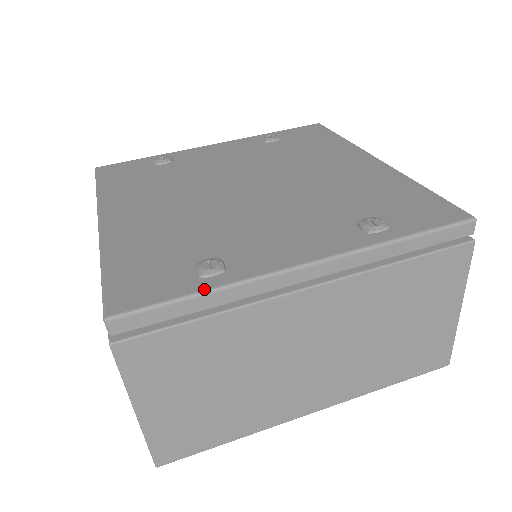
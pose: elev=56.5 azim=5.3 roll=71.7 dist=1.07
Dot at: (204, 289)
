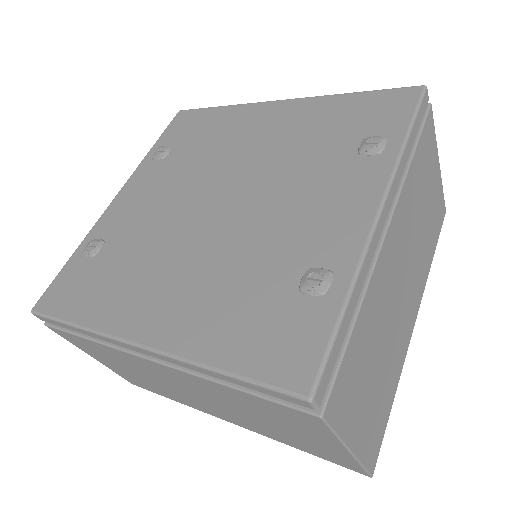
Dot at: (343, 299)
